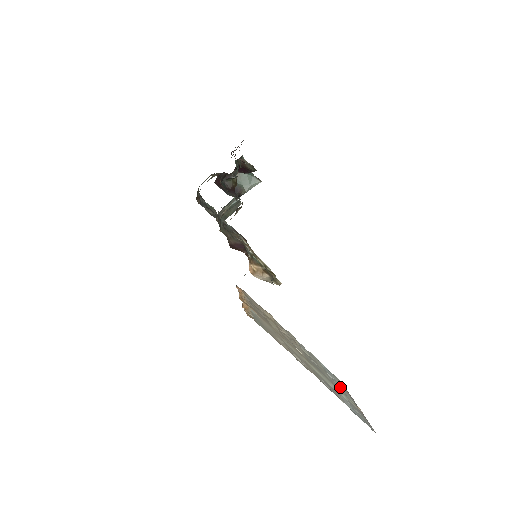
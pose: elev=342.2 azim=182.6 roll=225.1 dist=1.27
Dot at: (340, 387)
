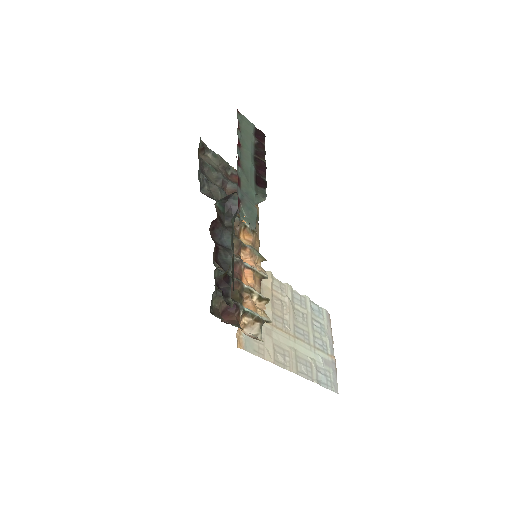
Dot at: (323, 334)
